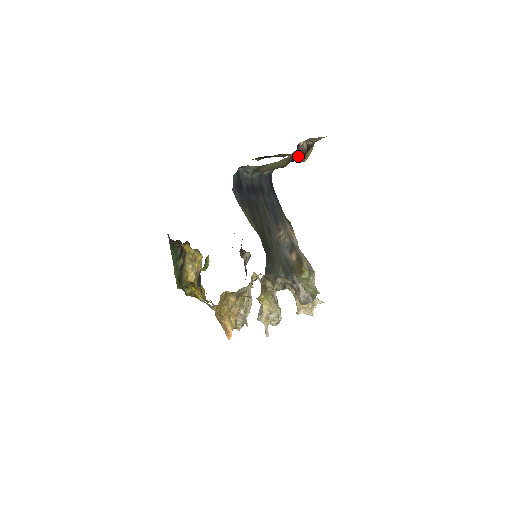
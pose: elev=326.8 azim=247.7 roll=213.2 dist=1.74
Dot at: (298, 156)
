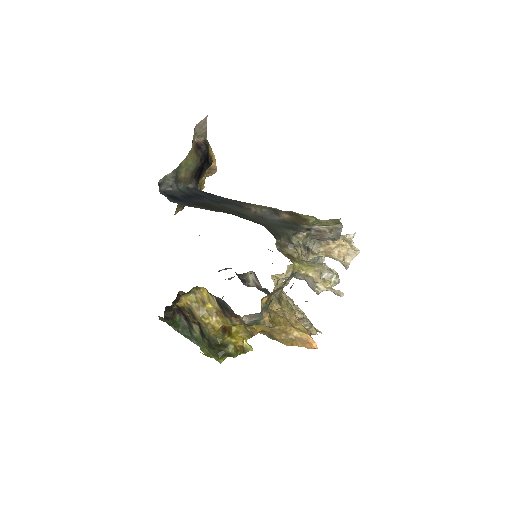
Dot at: (202, 152)
